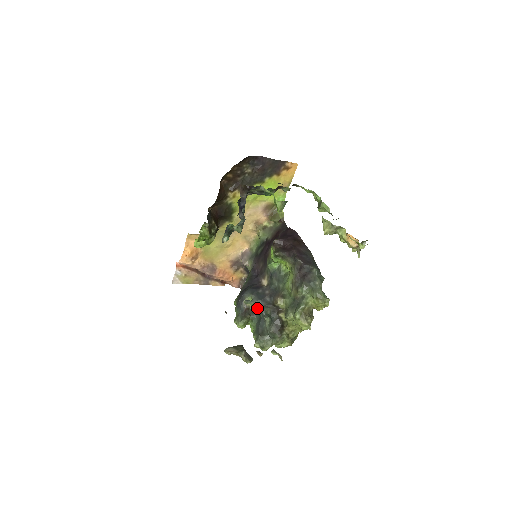
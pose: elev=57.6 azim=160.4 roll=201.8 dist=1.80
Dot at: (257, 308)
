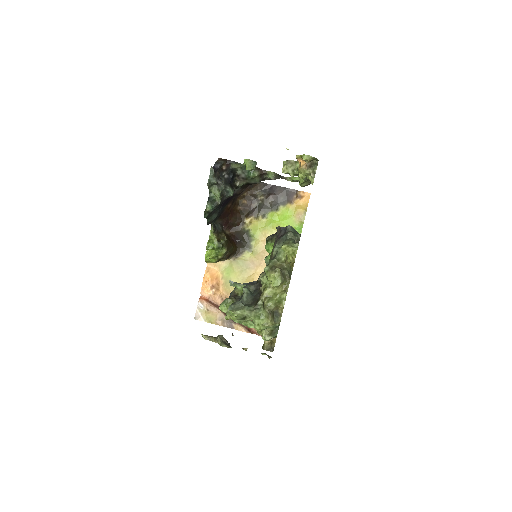
Dot at: occluded
